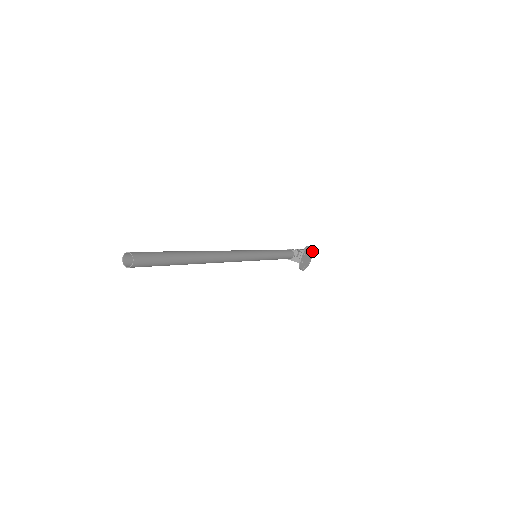
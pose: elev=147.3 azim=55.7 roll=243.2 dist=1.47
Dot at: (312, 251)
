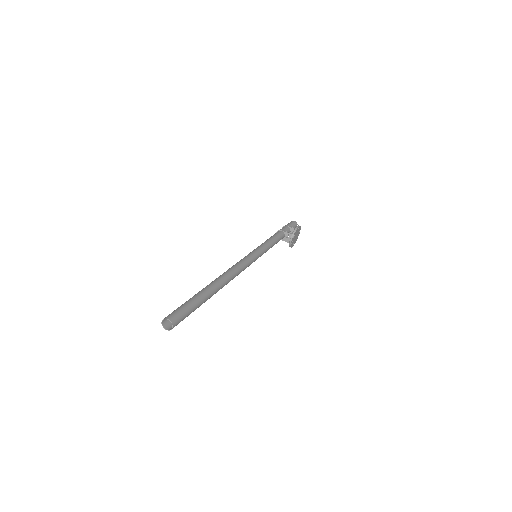
Dot at: (300, 228)
